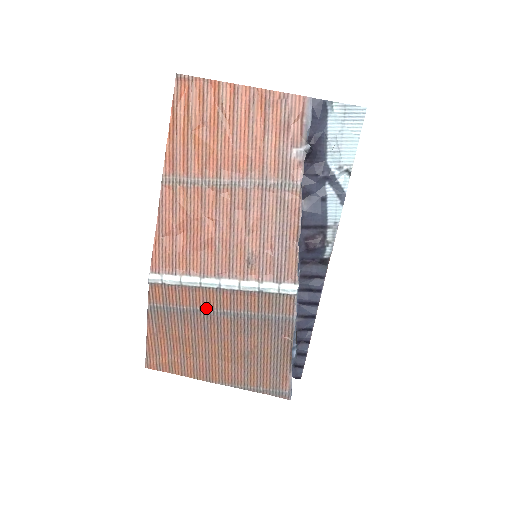
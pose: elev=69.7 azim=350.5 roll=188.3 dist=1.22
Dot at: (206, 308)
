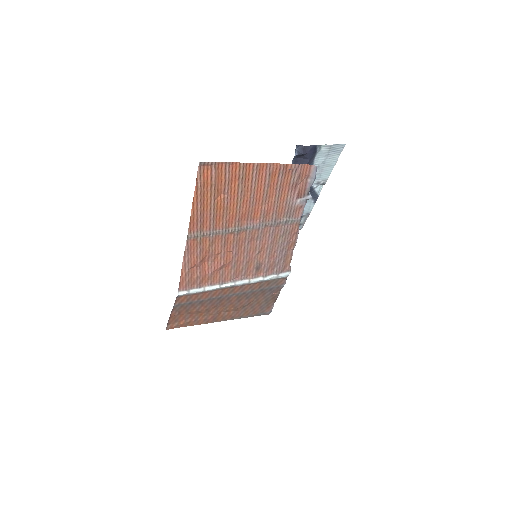
Dot at: (220, 296)
